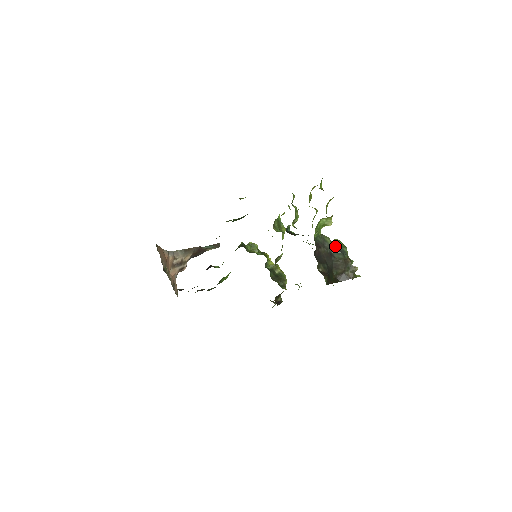
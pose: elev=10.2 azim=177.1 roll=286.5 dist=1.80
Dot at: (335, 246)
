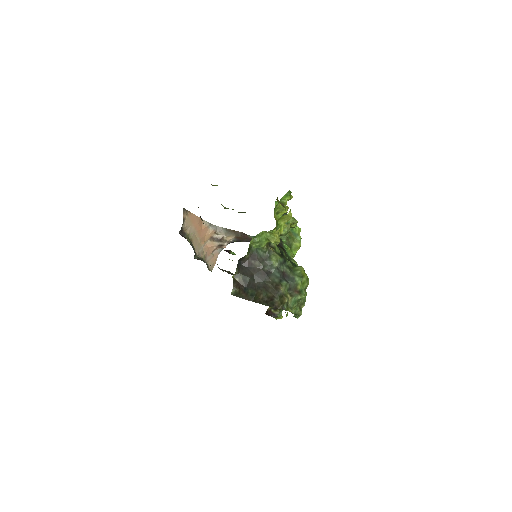
Dot at: (285, 269)
